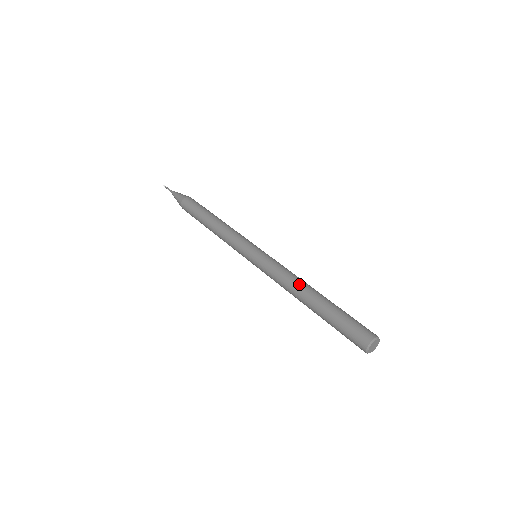
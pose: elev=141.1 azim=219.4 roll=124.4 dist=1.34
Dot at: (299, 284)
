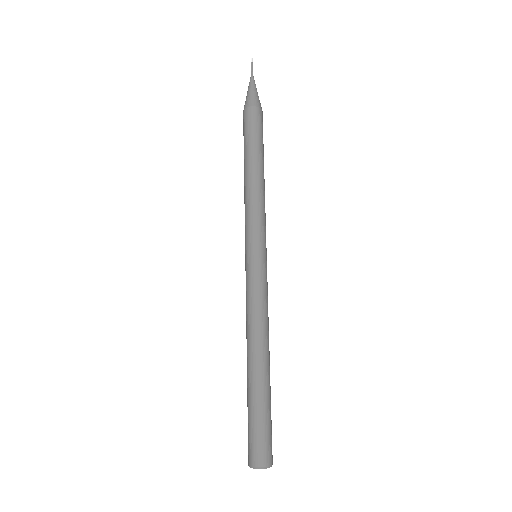
Dot at: (252, 339)
